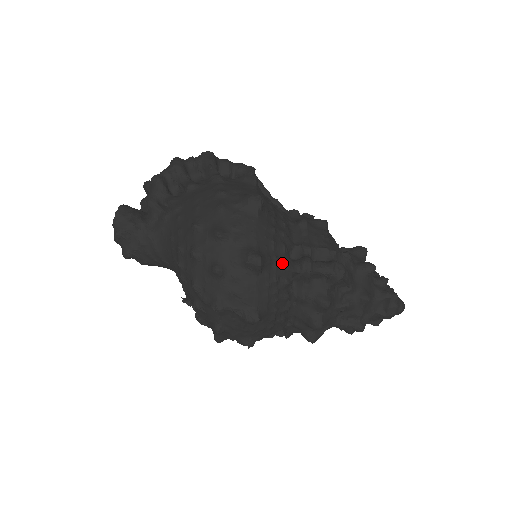
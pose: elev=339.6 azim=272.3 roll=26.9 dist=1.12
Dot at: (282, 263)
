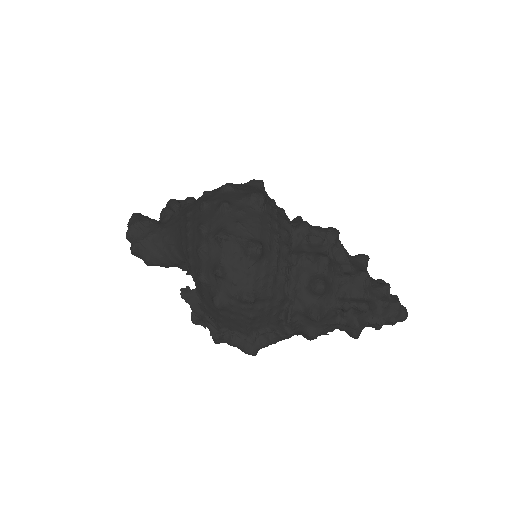
Dot at: (282, 217)
